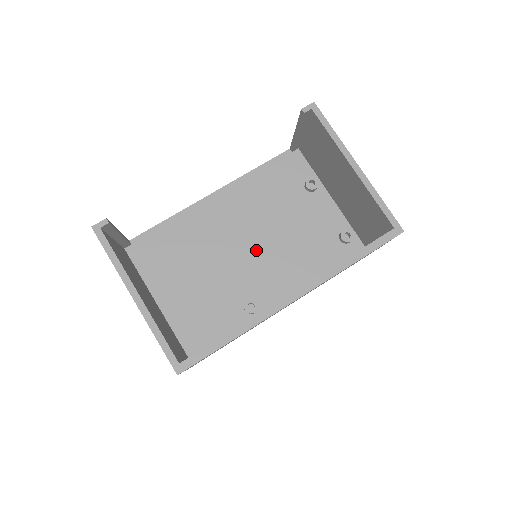
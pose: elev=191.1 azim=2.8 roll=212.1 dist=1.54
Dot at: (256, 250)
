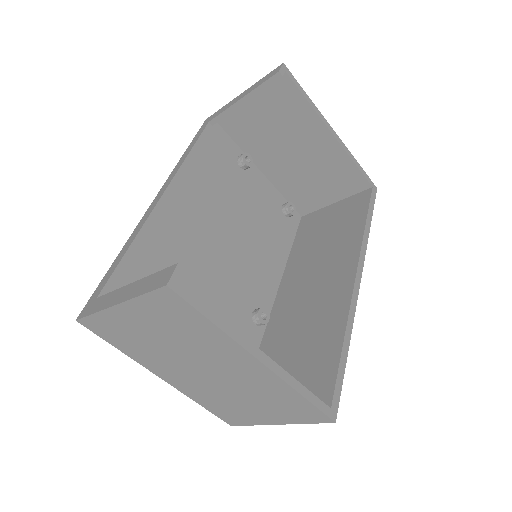
Dot at: (234, 251)
